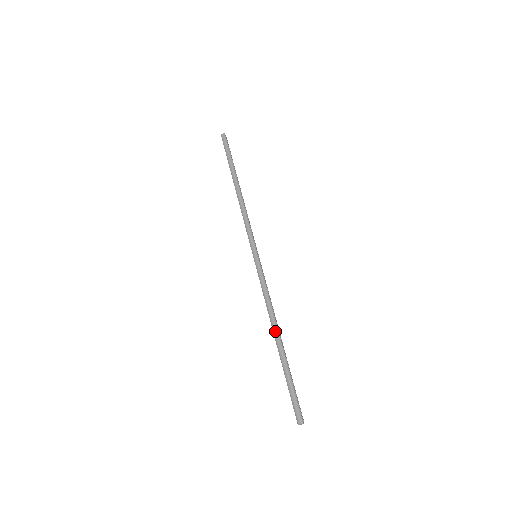
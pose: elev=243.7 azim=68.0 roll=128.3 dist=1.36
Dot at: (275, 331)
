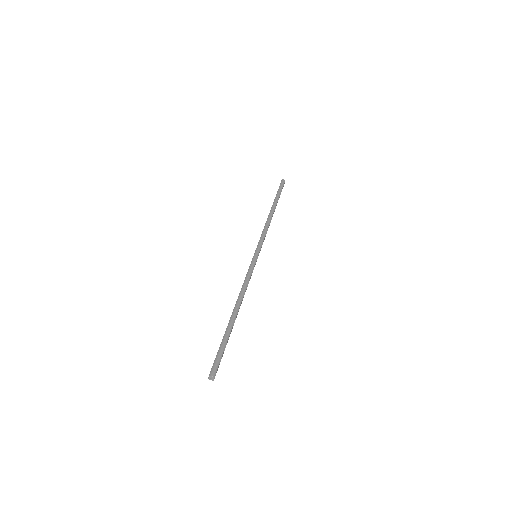
Dot at: (237, 306)
